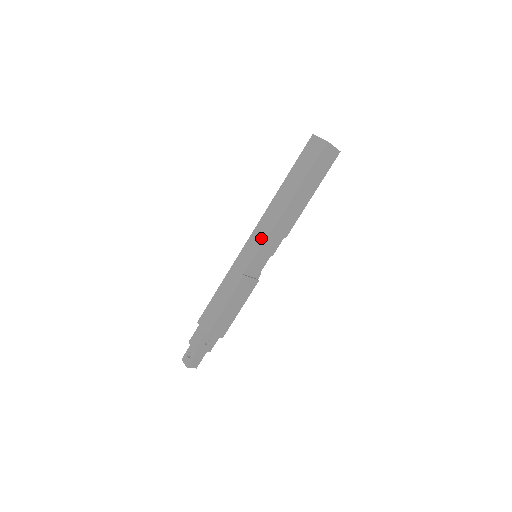
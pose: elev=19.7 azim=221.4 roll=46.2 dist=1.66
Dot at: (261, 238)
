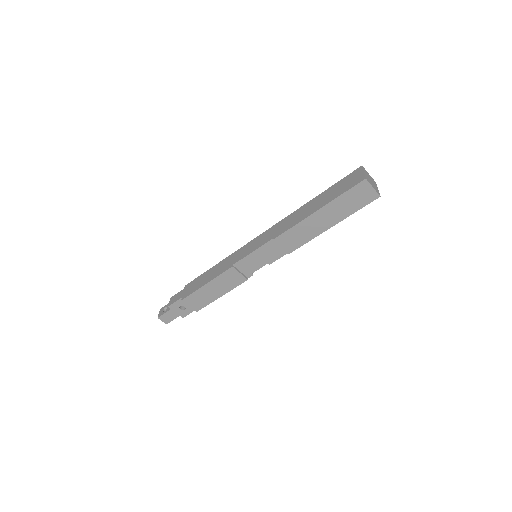
Dot at: (264, 241)
